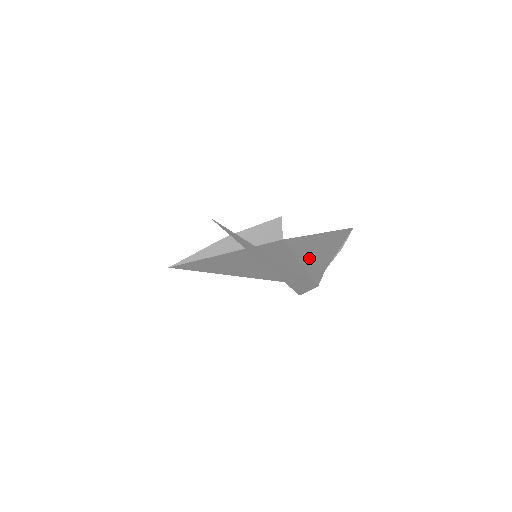
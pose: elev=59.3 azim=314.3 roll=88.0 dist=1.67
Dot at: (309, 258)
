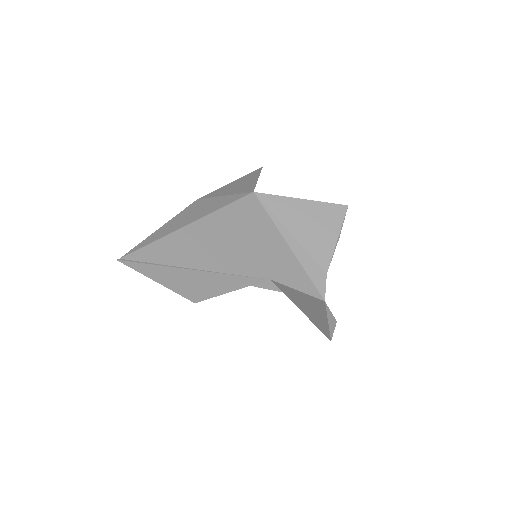
Dot at: (302, 245)
